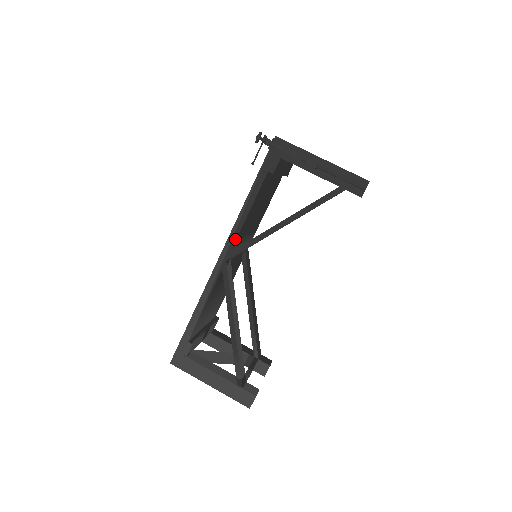
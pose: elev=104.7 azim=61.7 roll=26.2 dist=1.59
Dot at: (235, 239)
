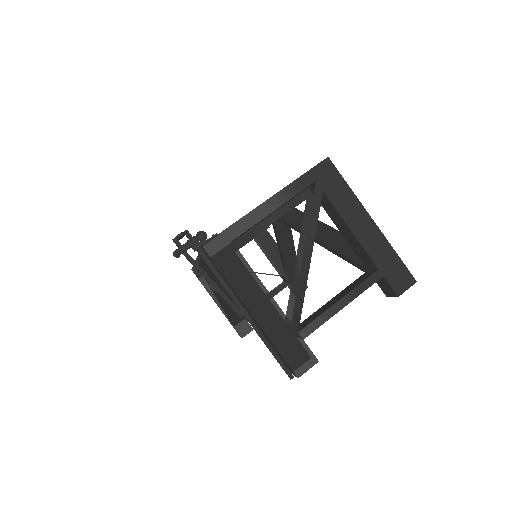
Dot at: (201, 266)
